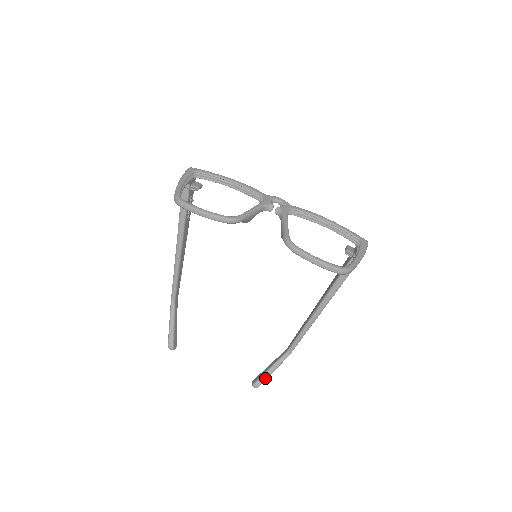
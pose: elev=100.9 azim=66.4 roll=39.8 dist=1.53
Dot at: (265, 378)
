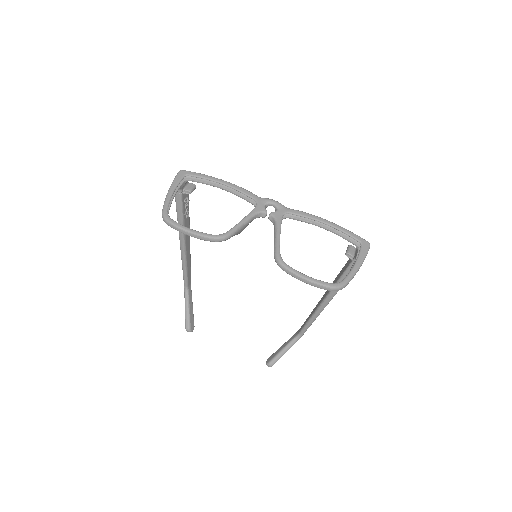
Dot at: (278, 359)
